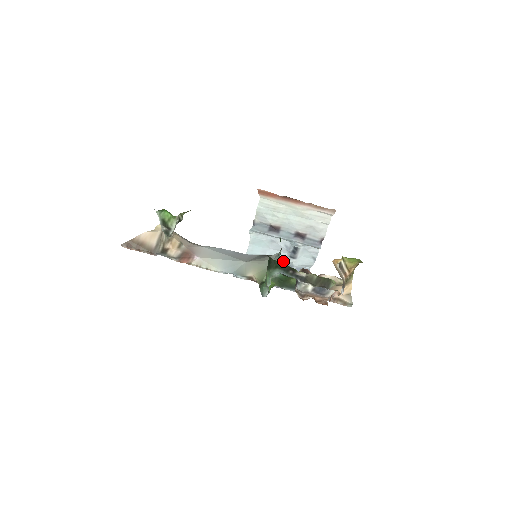
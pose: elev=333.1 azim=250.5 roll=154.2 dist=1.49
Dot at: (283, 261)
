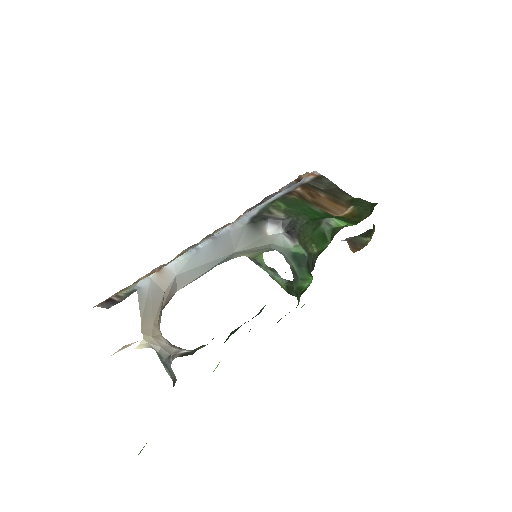
Dot at: occluded
